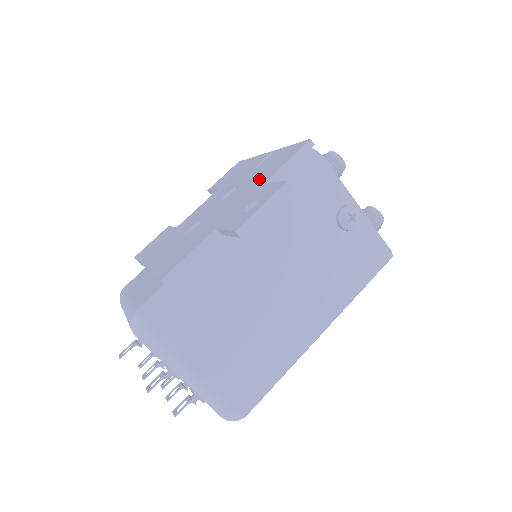
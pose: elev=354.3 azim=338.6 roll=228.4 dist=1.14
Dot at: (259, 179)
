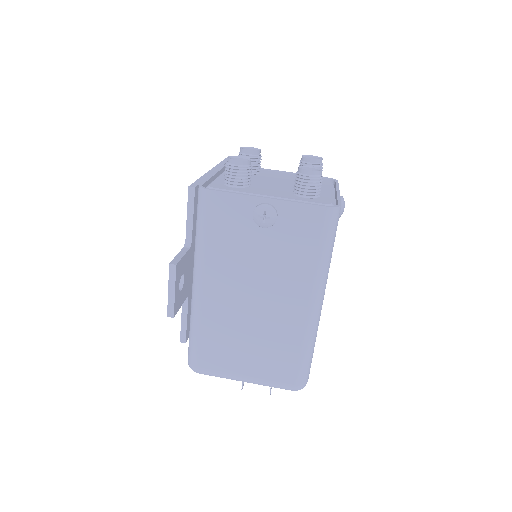
Dot at: occluded
